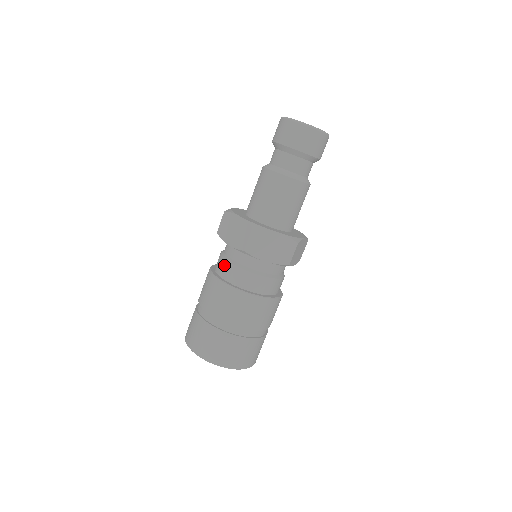
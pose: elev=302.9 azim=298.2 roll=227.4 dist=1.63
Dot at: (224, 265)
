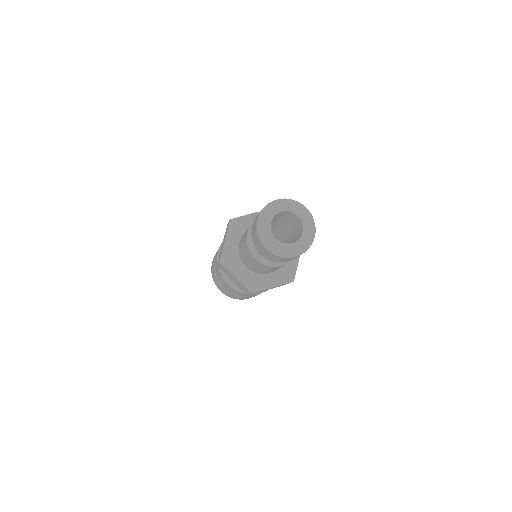
Dot at: occluded
